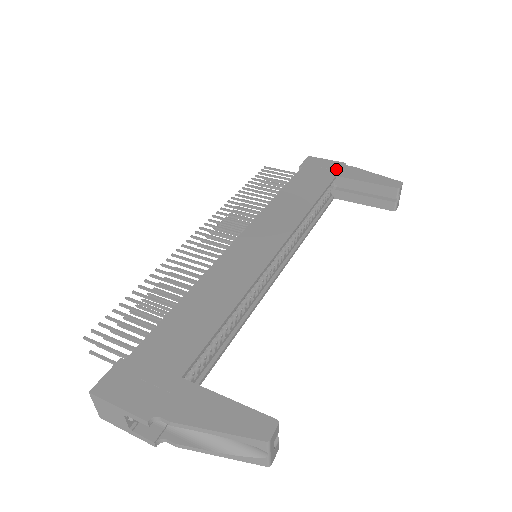
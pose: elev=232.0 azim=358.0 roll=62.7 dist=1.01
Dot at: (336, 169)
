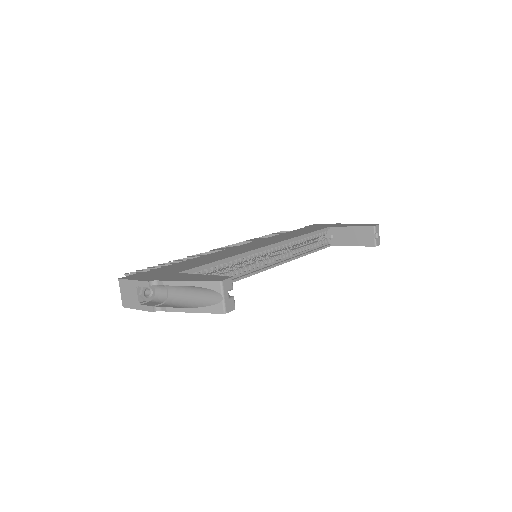
Dot at: (331, 225)
